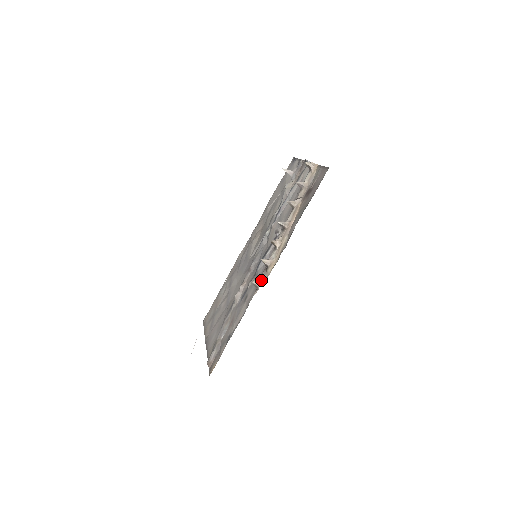
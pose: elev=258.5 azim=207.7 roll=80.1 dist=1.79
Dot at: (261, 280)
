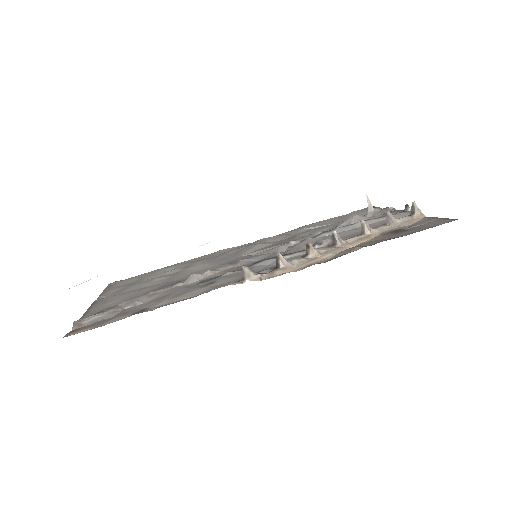
Dot at: (257, 274)
